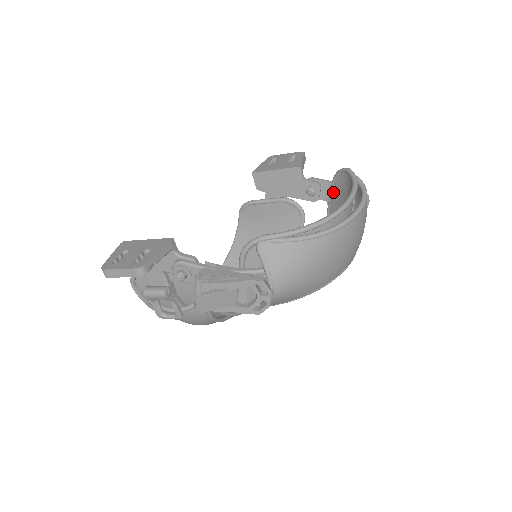
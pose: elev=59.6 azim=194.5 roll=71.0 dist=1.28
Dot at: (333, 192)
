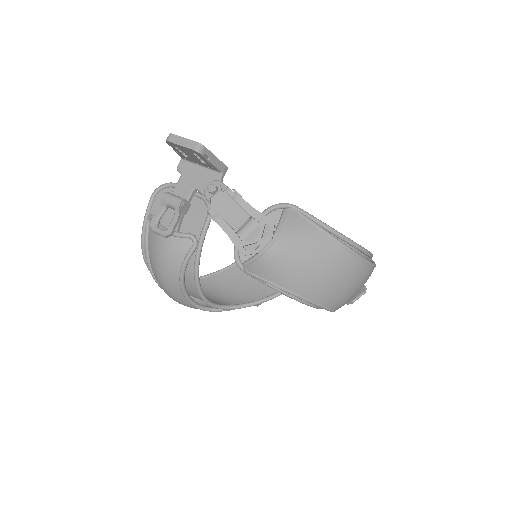
Dot at: occluded
